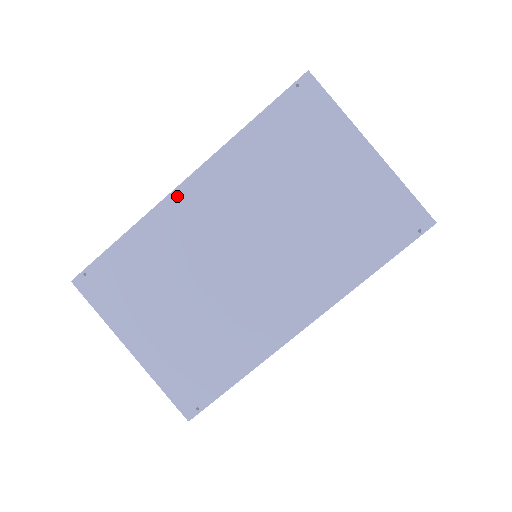
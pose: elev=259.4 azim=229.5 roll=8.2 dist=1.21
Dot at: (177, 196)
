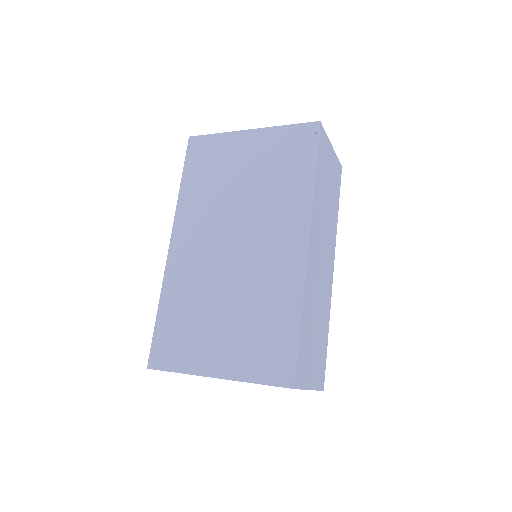
Dot at: (171, 256)
